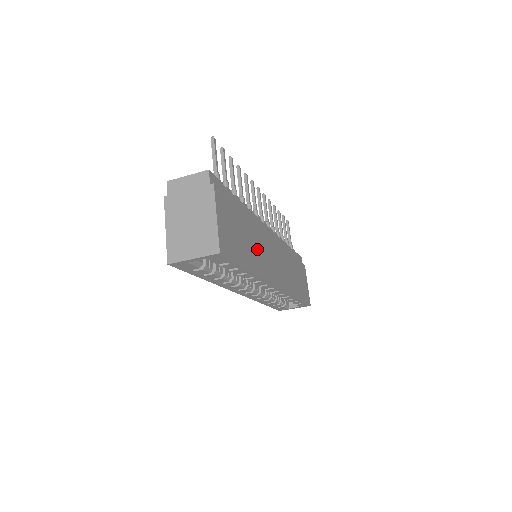
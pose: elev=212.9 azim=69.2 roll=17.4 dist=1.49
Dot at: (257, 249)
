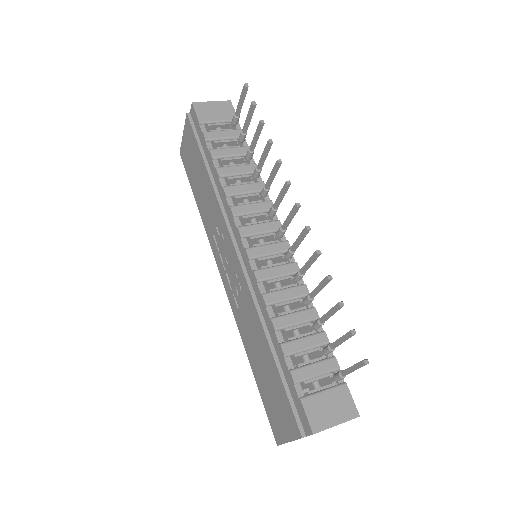
Dot at: occluded
